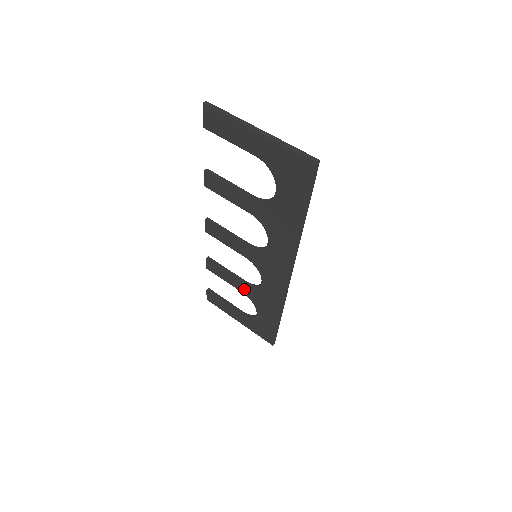
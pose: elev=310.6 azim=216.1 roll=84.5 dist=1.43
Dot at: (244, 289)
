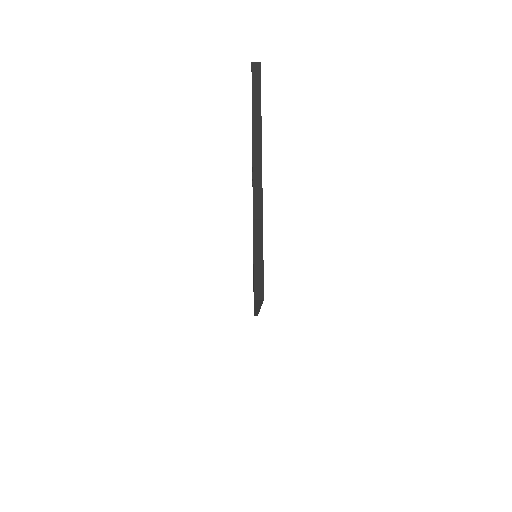
Dot at: occluded
